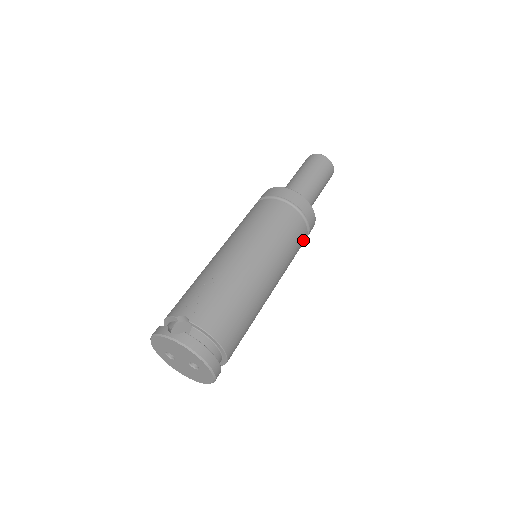
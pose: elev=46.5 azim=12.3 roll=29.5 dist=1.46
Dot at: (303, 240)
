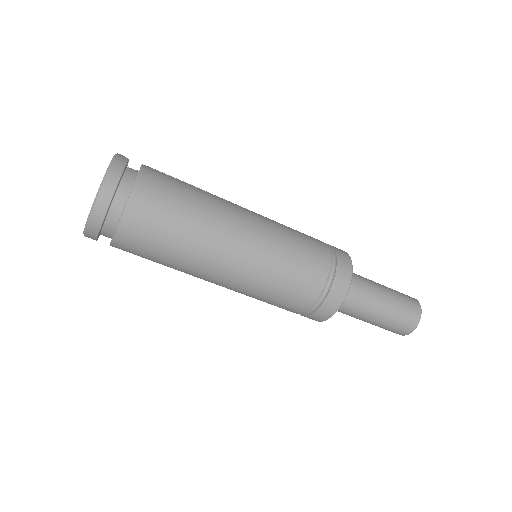
Dot at: (311, 290)
